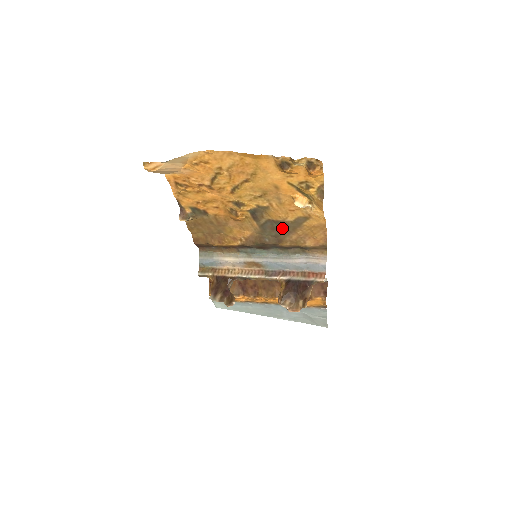
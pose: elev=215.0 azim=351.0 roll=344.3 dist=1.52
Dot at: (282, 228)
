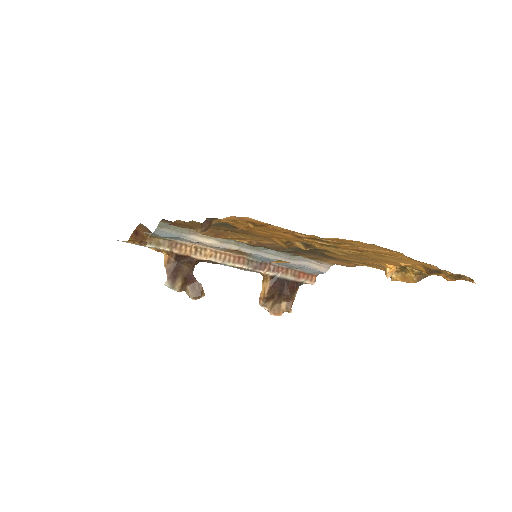
Dot at: (322, 255)
